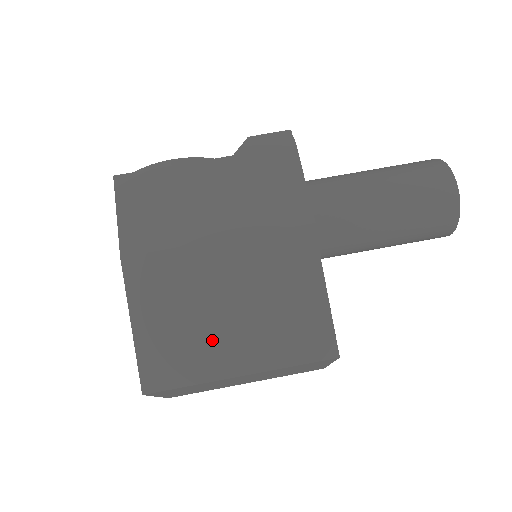
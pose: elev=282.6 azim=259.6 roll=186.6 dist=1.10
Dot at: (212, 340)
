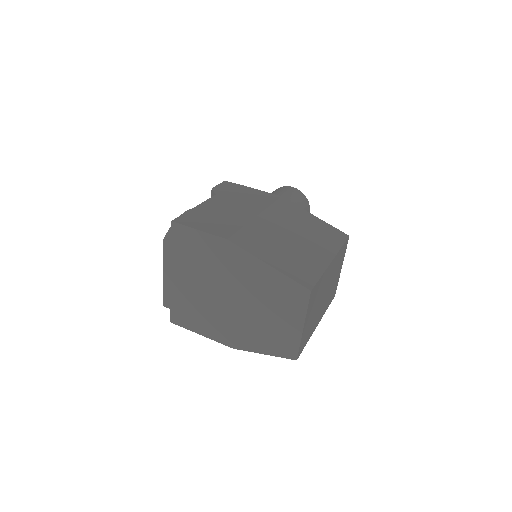
Dot at: (305, 253)
